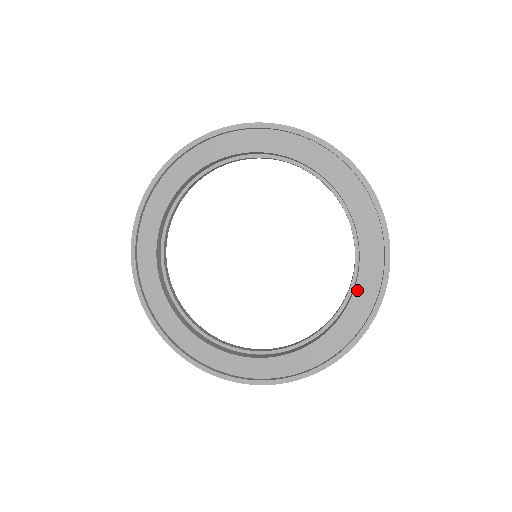
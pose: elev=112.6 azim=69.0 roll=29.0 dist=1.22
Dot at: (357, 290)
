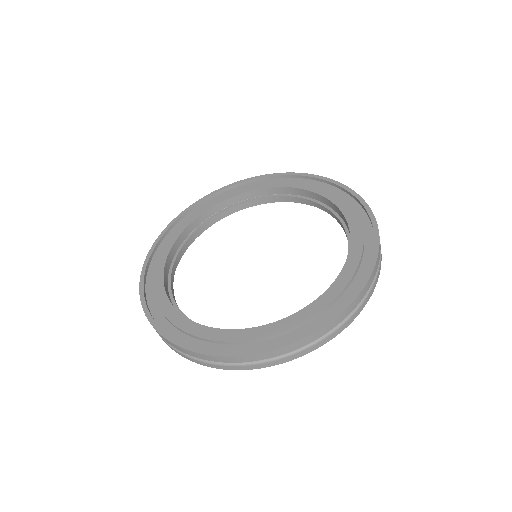
Dot at: (344, 270)
